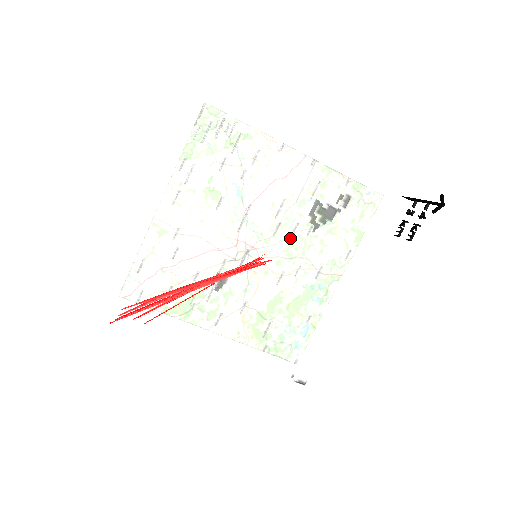
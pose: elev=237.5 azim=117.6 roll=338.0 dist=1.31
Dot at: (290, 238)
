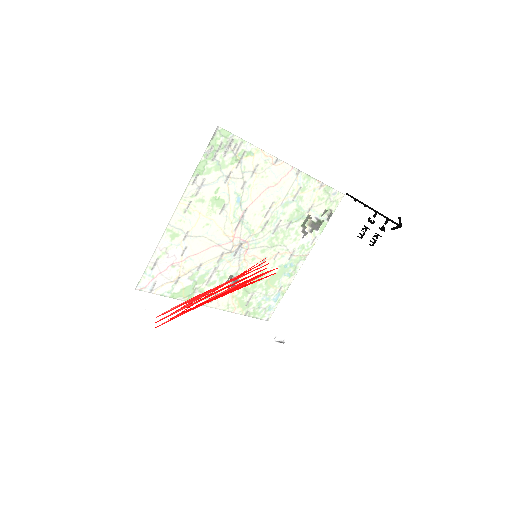
Dot at: (286, 244)
